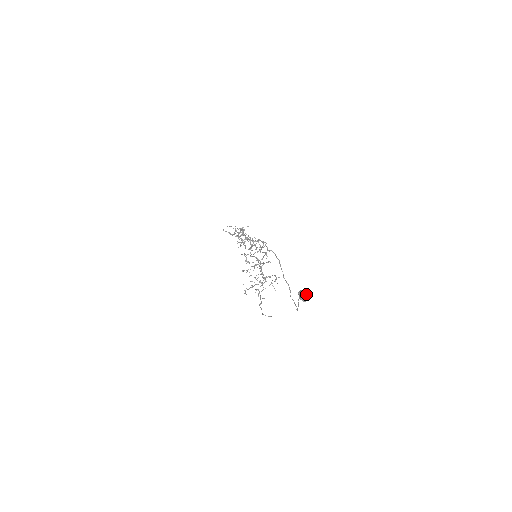
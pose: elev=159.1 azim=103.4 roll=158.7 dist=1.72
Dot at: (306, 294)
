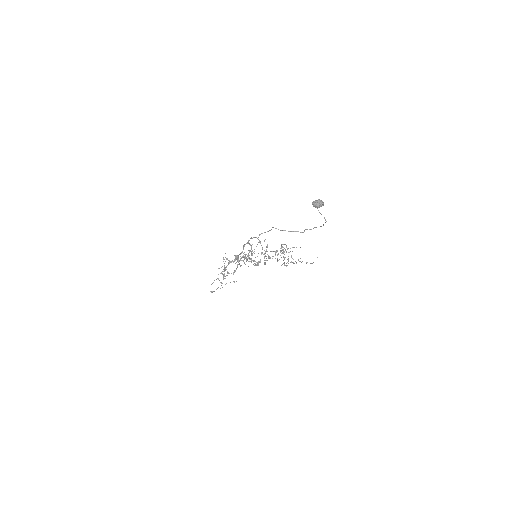
Dot at: (318, 200)
